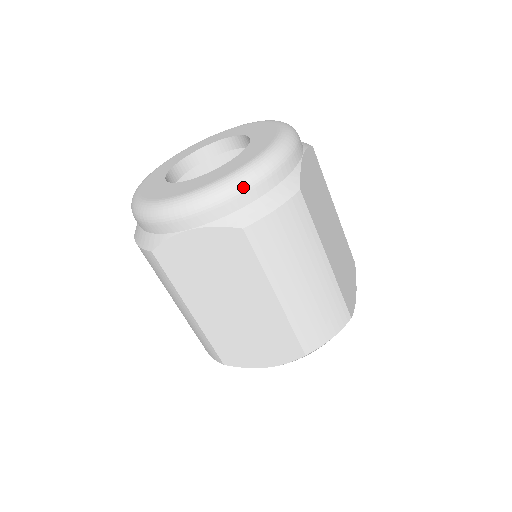
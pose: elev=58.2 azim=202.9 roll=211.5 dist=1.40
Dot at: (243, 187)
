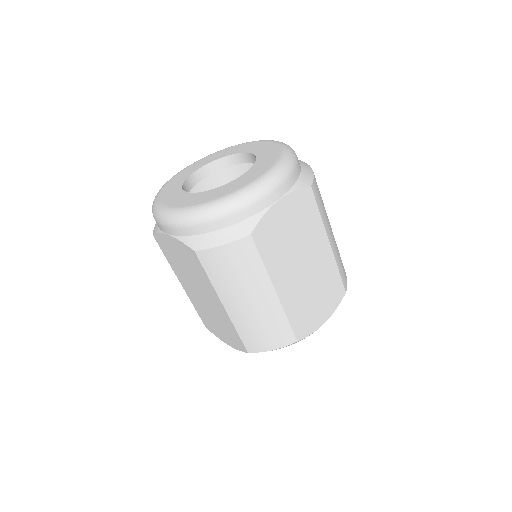
Dot at: (295, 160)
